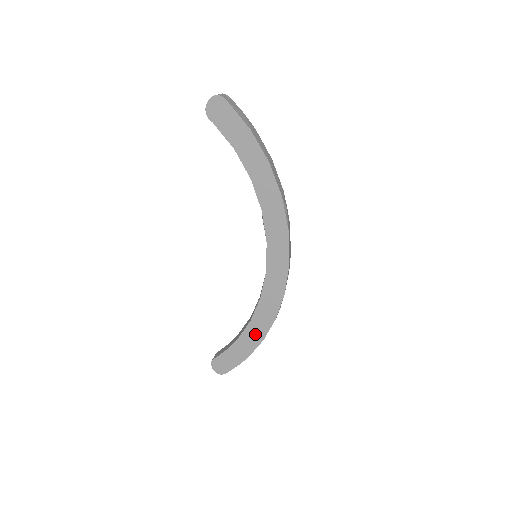
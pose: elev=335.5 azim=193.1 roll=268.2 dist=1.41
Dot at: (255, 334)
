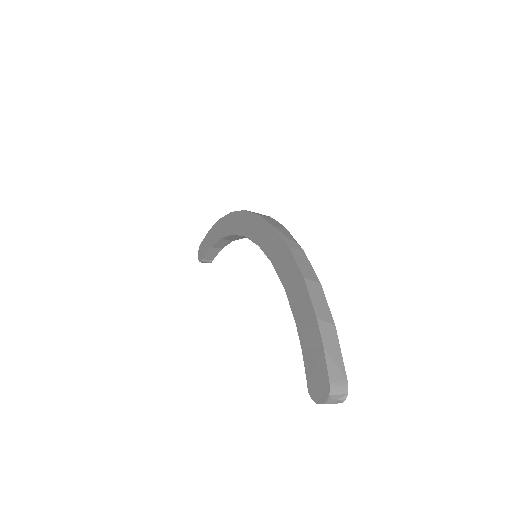
Dot at: (296, 289)
